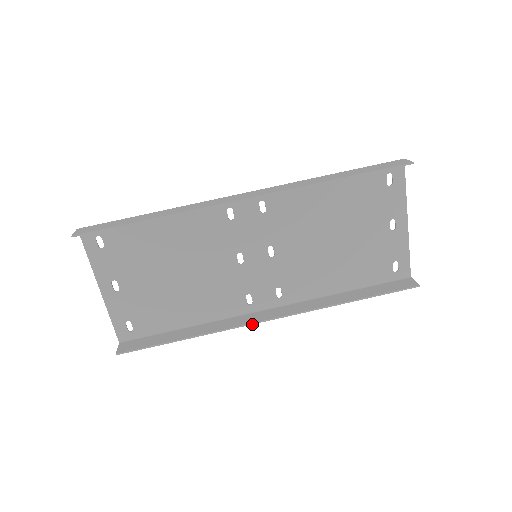
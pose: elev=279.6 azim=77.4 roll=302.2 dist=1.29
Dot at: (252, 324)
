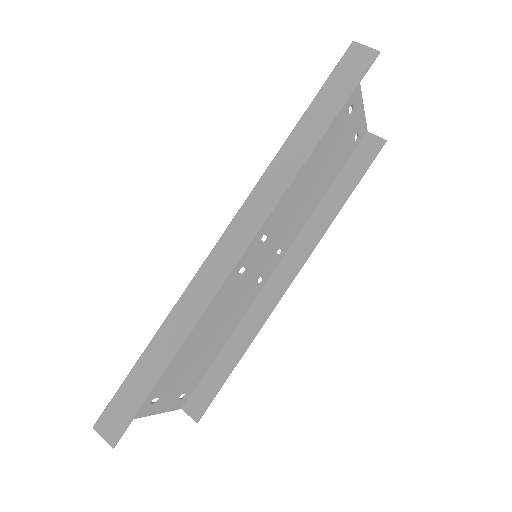
Dot at: occluded
